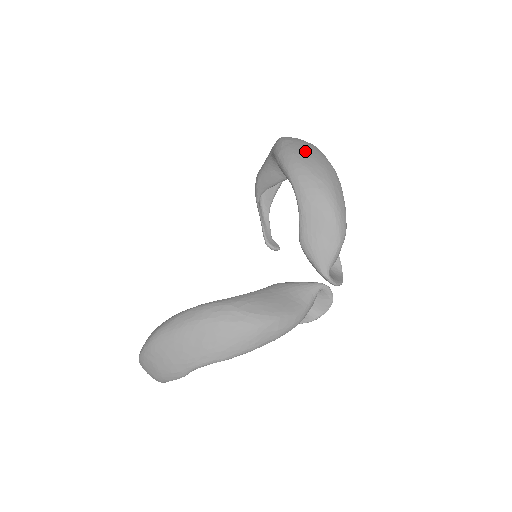
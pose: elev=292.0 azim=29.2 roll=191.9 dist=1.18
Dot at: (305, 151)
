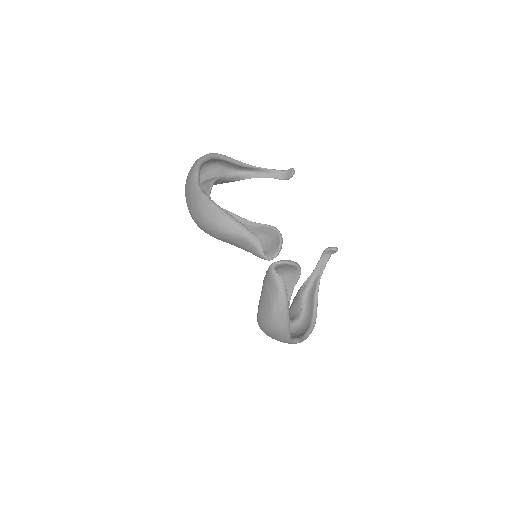
Dot at: (189, 201)
